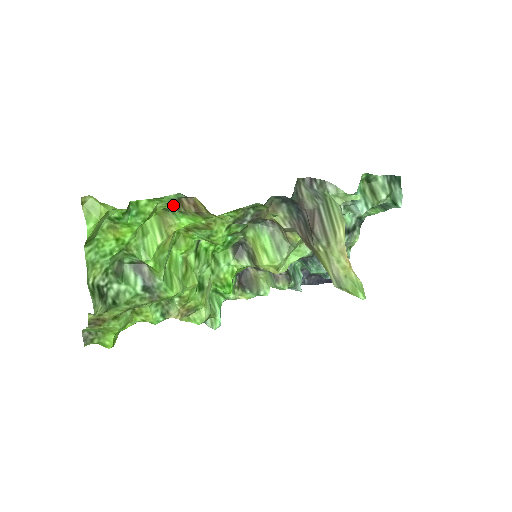
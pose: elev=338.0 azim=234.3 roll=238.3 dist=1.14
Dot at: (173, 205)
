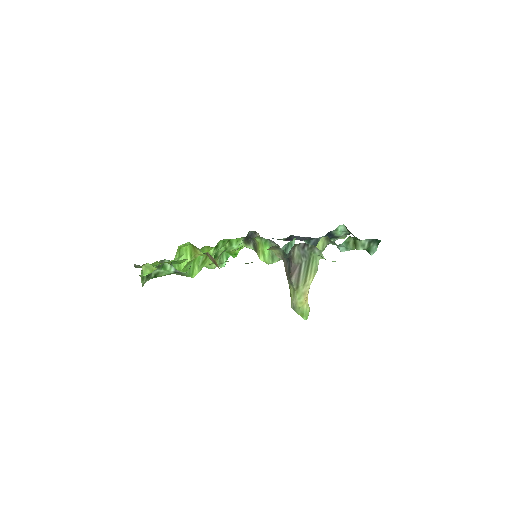
Dot at: occluded
